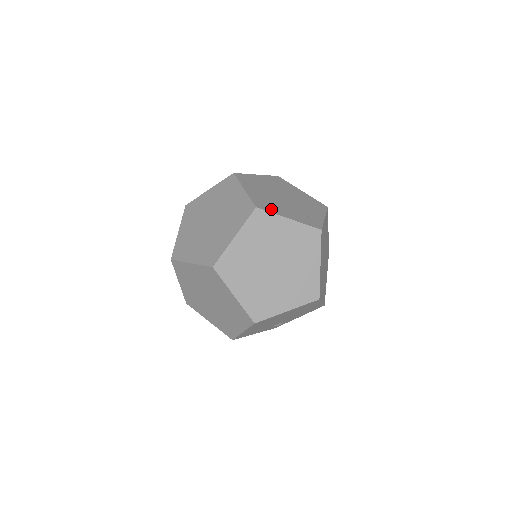
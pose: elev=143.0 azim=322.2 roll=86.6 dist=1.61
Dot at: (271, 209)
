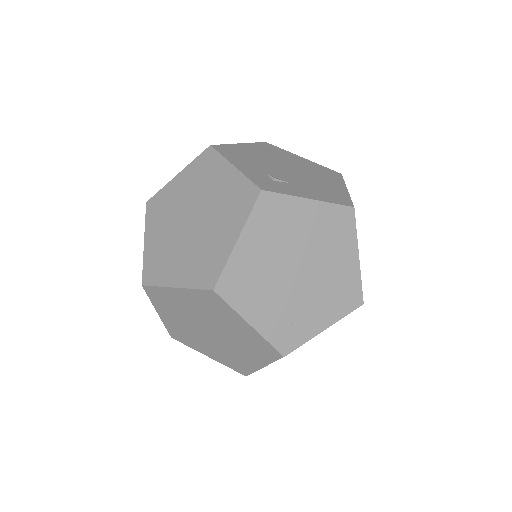
Dot at: (238, 298)
